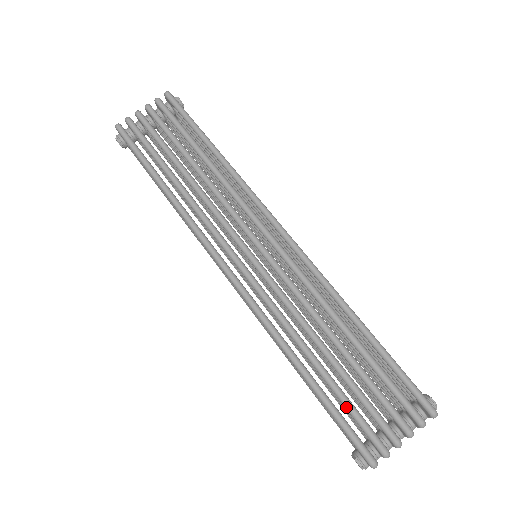
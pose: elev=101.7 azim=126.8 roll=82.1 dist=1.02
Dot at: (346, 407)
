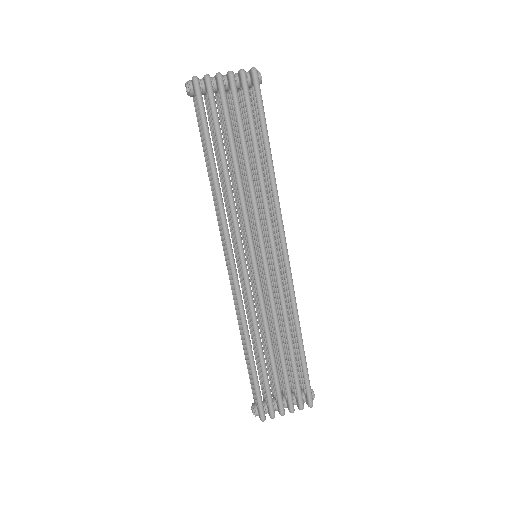
Dot at: (265, 386)
